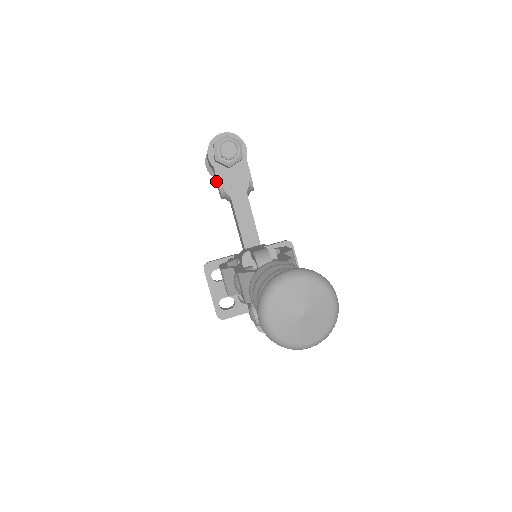
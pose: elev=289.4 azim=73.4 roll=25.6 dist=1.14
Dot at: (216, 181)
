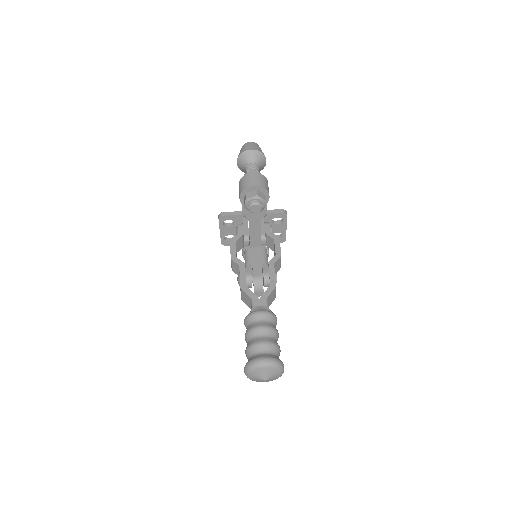
Dot at: occluded
